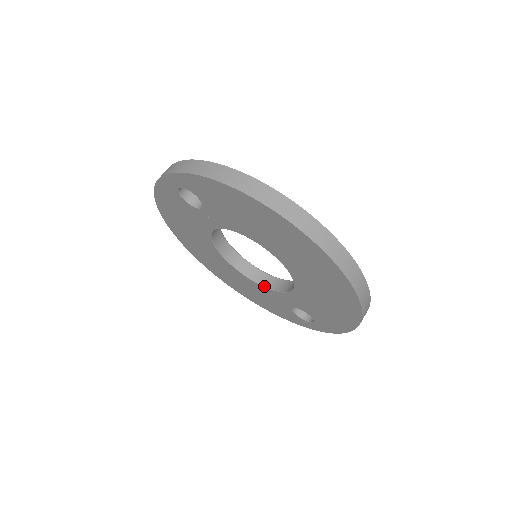
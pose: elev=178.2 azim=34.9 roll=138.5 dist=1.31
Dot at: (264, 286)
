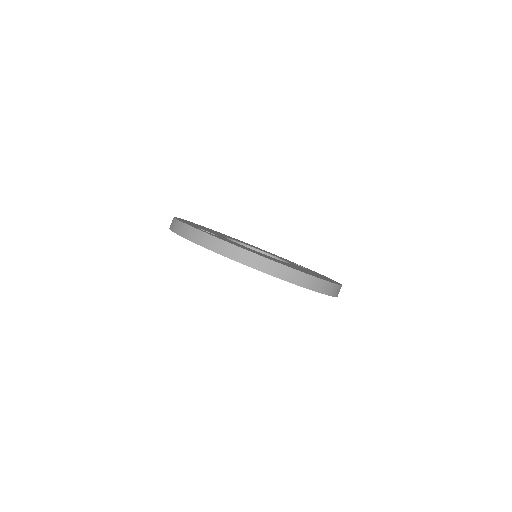
Dot at: occluded
